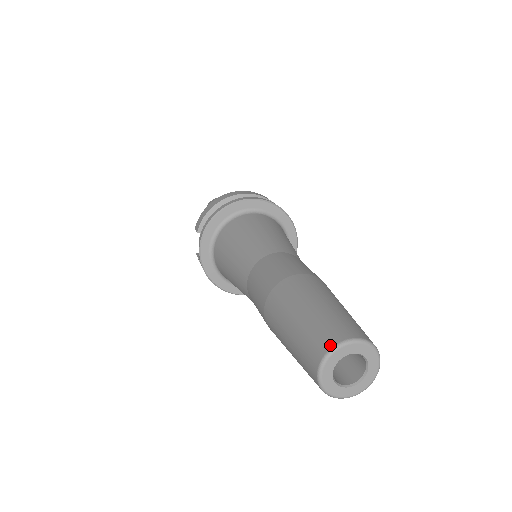
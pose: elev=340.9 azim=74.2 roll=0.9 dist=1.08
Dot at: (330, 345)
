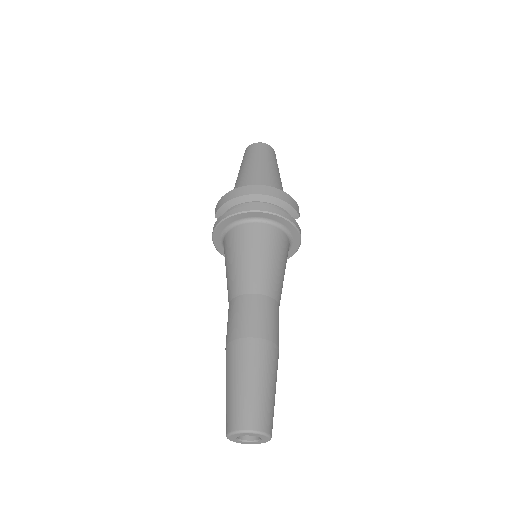
Dot at: (234, 429)
